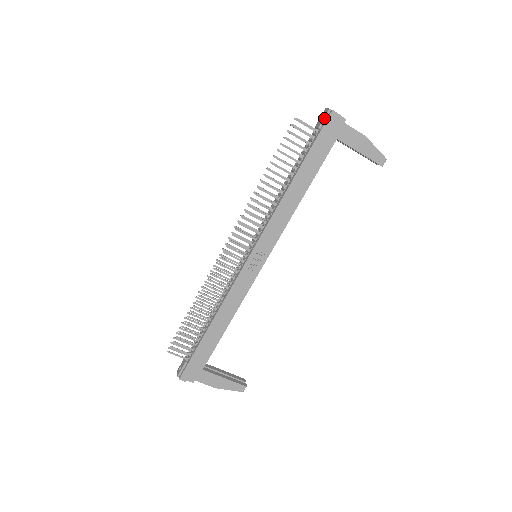
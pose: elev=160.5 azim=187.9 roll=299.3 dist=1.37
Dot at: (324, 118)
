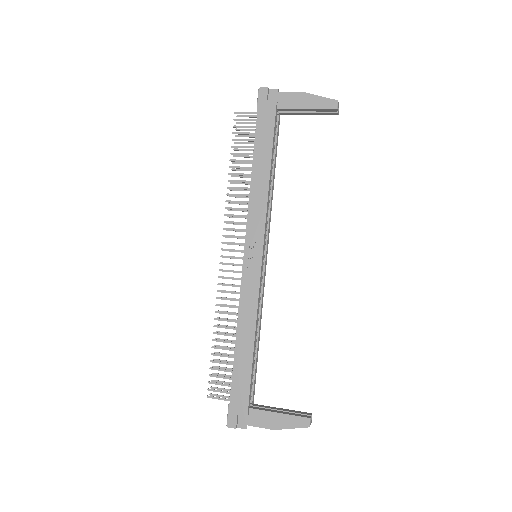
Dot at: (257, 99)
